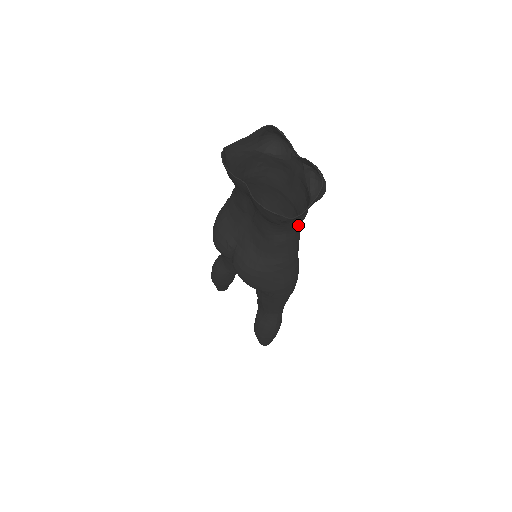
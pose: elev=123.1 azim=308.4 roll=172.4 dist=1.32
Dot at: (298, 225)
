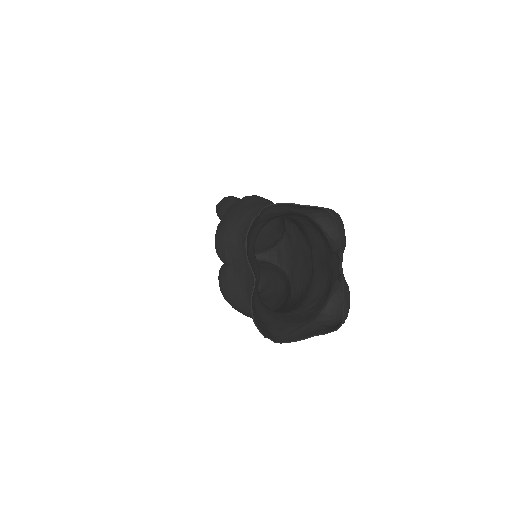
Dot at: (295, 315)
